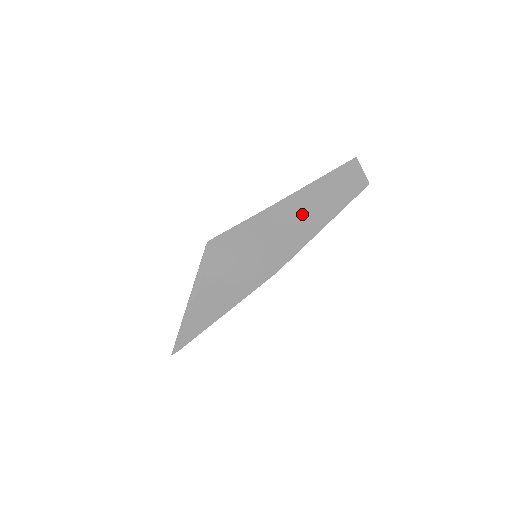
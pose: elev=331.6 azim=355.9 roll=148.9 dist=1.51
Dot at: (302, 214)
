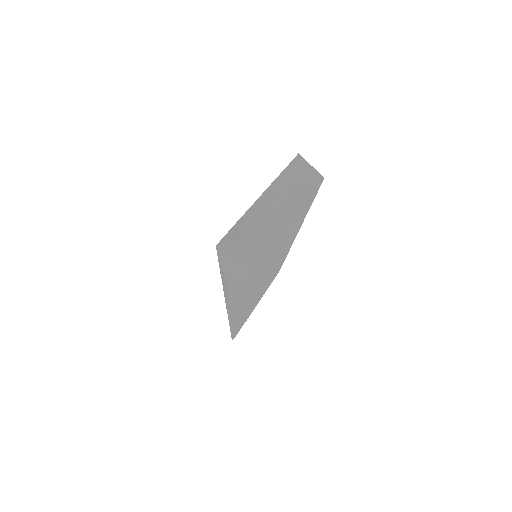
Dot at: (276, 215)
